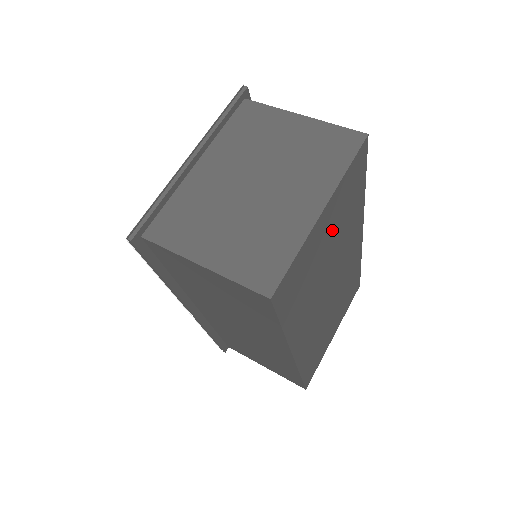
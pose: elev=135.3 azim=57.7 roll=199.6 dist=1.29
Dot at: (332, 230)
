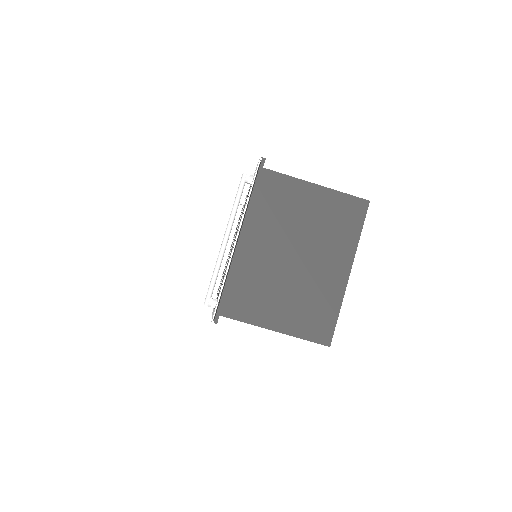
Dot at: occluded
